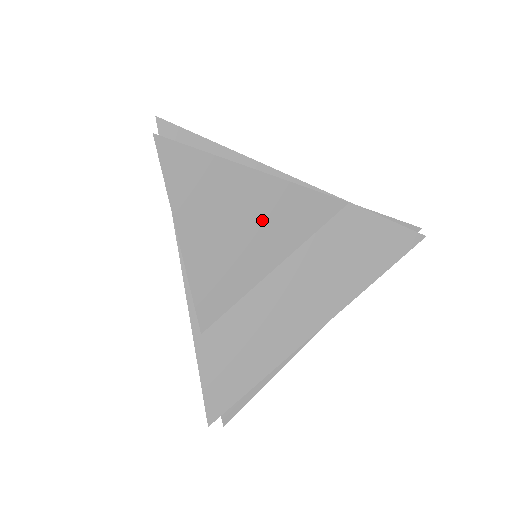
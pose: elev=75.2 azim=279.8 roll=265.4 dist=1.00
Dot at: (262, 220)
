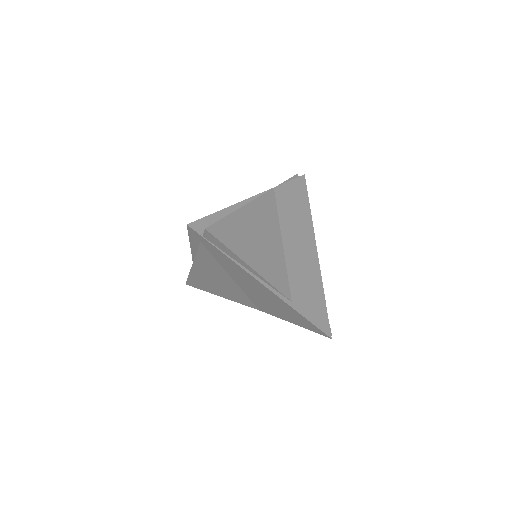
Dot at: (262, 227)
